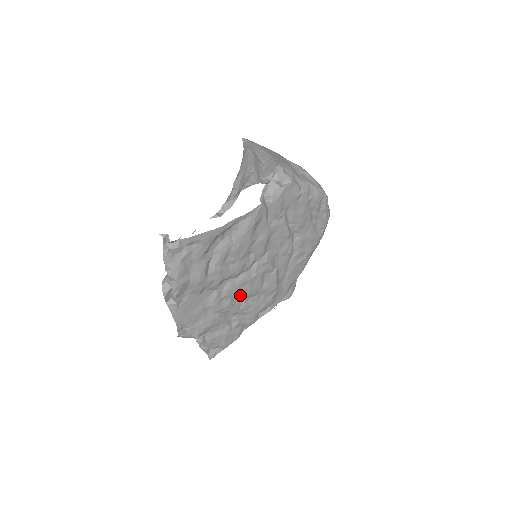
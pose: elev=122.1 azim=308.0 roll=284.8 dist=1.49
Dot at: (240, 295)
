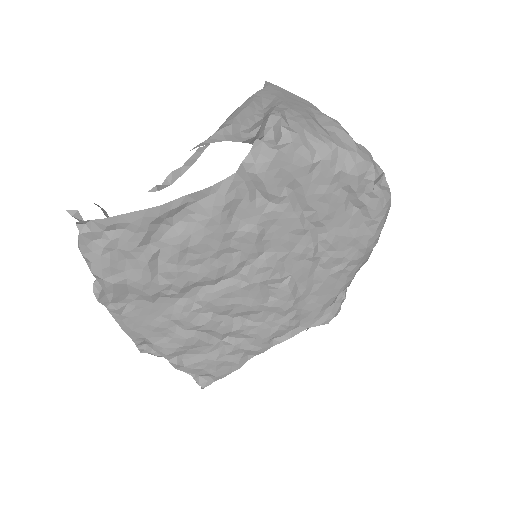
Dot at: (228, 310)
